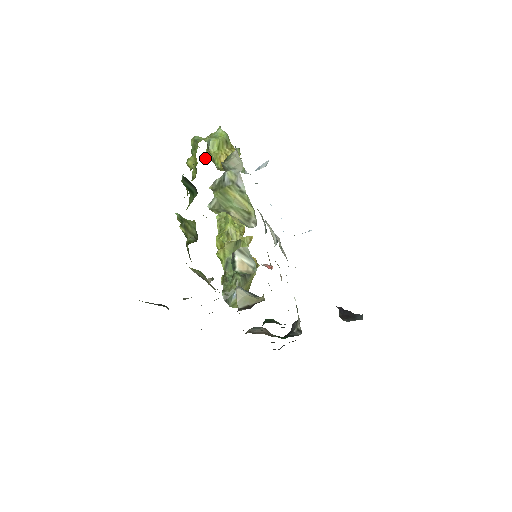
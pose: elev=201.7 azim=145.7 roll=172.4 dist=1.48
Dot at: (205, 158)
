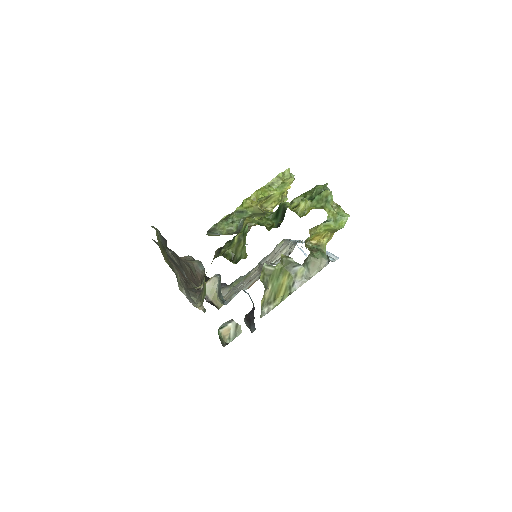
Dot at: (310, 229)
